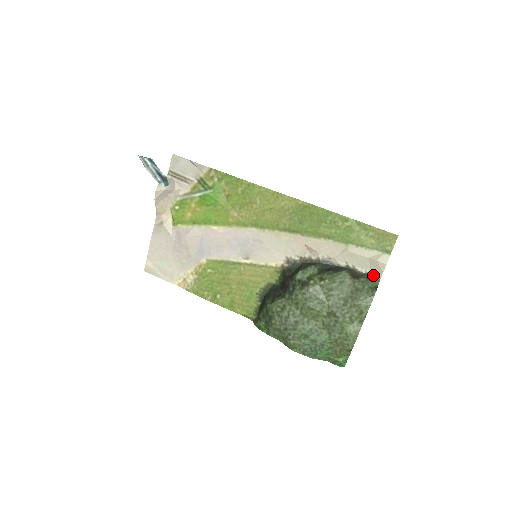
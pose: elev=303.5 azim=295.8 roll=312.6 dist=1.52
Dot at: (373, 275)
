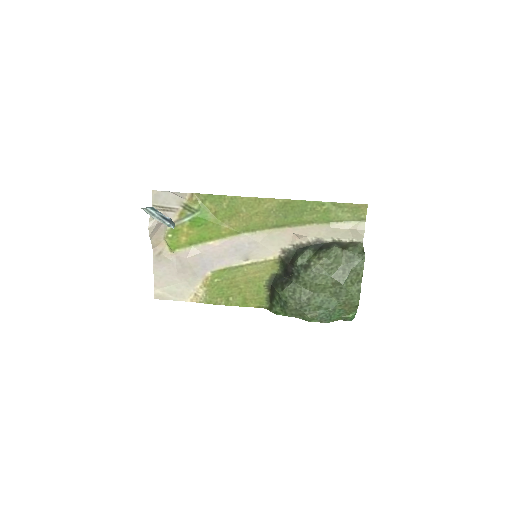
Dot at: (356, 241)
